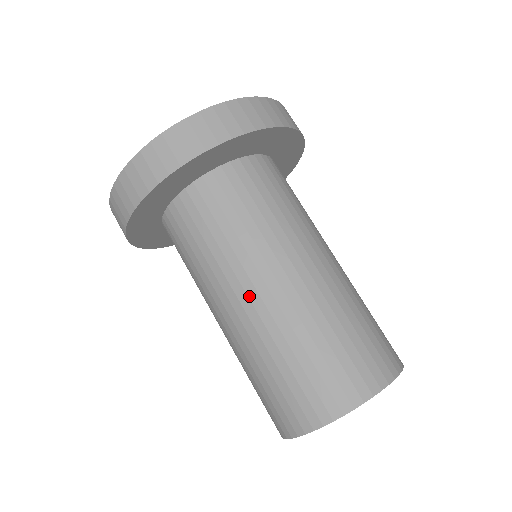
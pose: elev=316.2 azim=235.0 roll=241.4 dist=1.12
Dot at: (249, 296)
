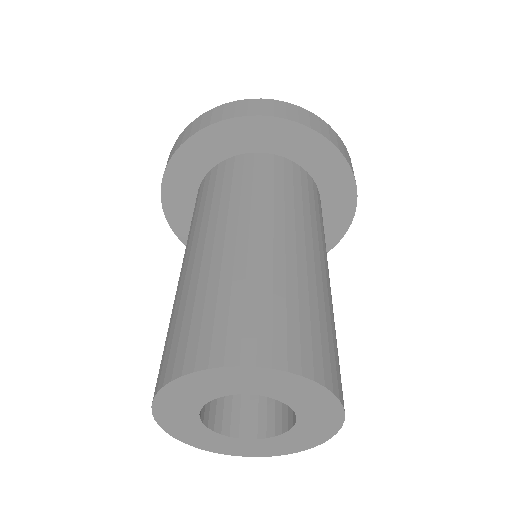
Dot at: (198, 246)
